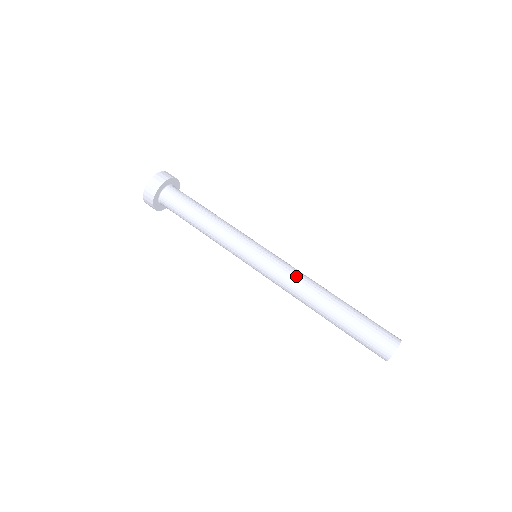
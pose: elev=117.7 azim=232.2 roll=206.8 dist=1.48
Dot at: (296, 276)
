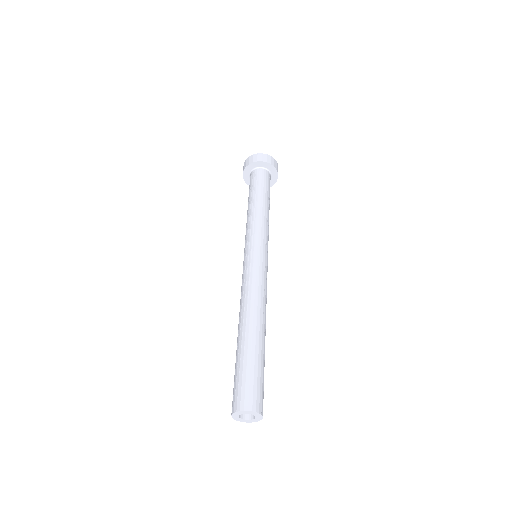
Dot at: (265, 292)
